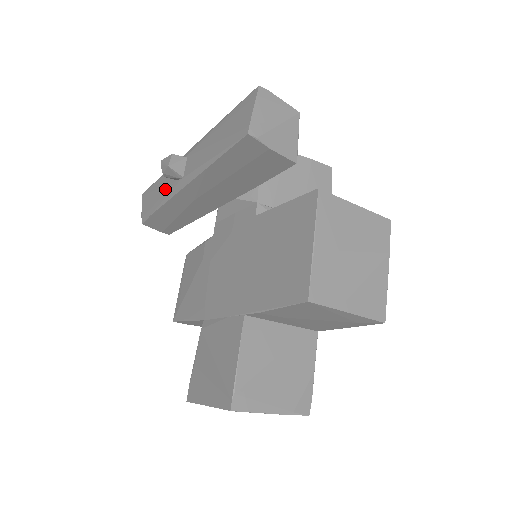
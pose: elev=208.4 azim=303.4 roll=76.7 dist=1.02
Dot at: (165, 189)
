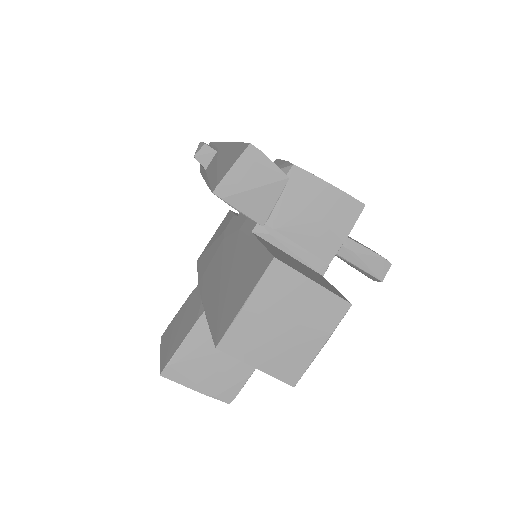
Dot at: occluded
